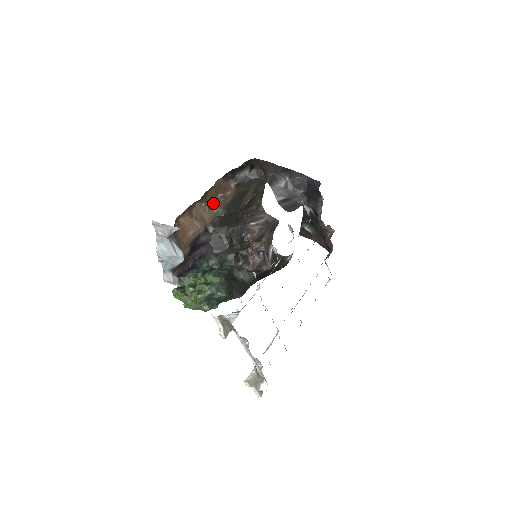
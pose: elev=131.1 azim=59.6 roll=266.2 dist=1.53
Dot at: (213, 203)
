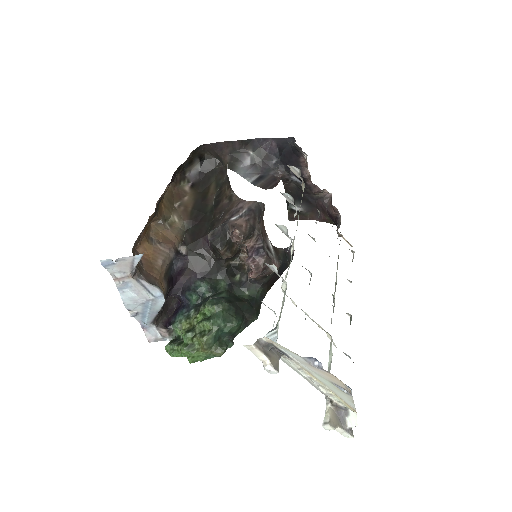
Dot at: (172, 217)
